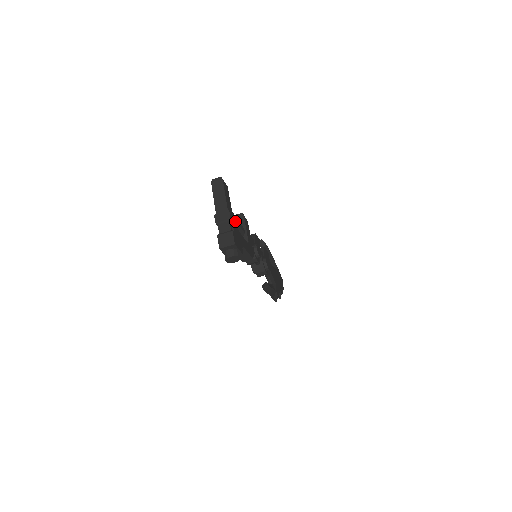
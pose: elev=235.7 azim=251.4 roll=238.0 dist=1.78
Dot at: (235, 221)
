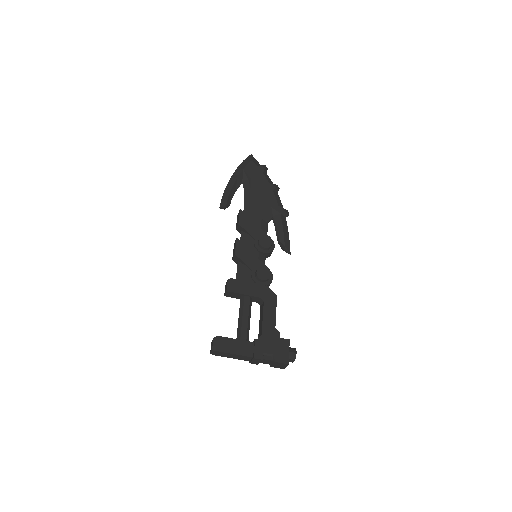
Dot at: (258, 342)
